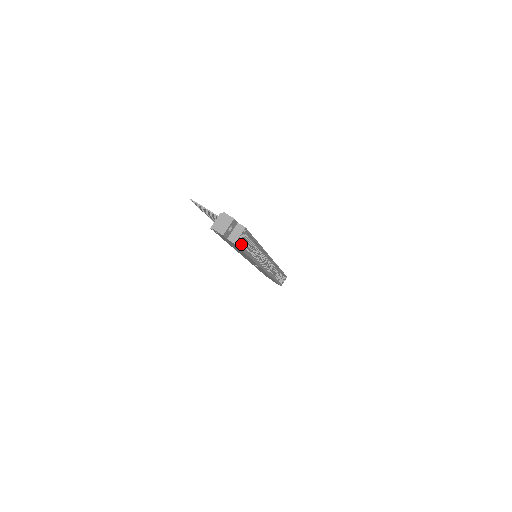
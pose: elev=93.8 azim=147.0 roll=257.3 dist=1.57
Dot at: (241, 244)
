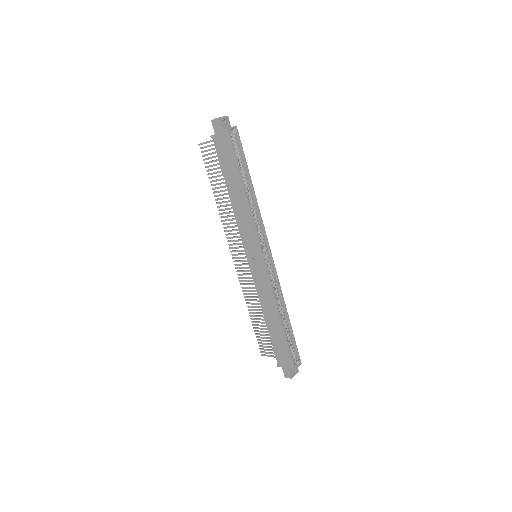
Dot at: (234, 149)
